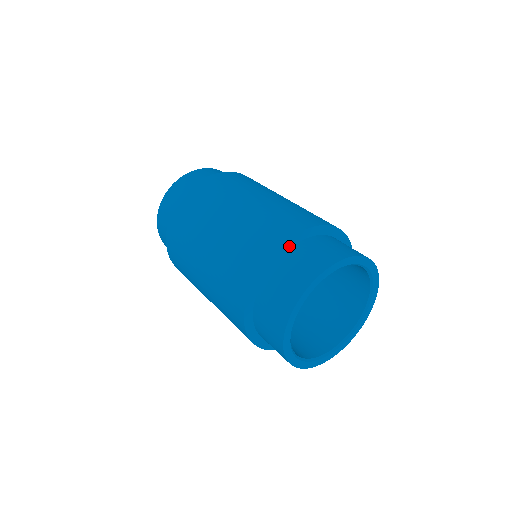
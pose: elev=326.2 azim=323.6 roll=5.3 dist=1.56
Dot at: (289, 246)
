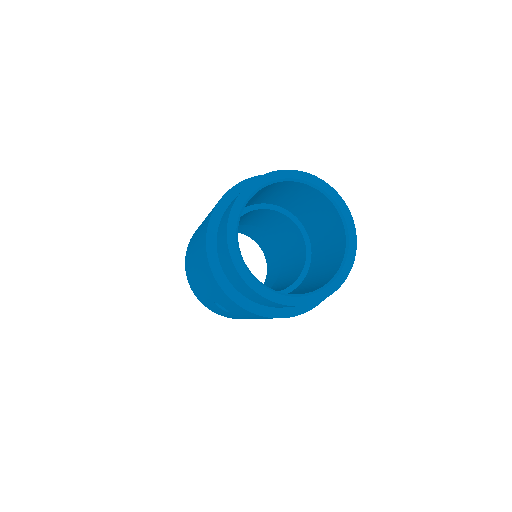
Dot at: occluded
